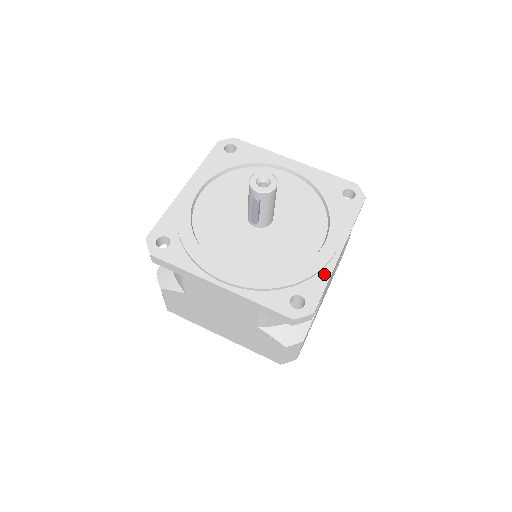
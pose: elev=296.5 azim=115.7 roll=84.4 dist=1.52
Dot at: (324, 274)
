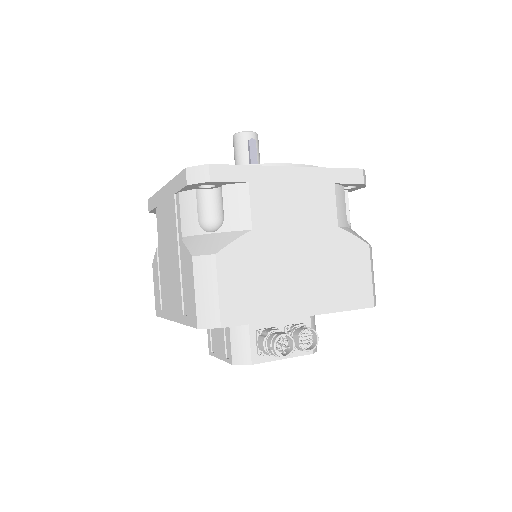
Dot at: occluded
